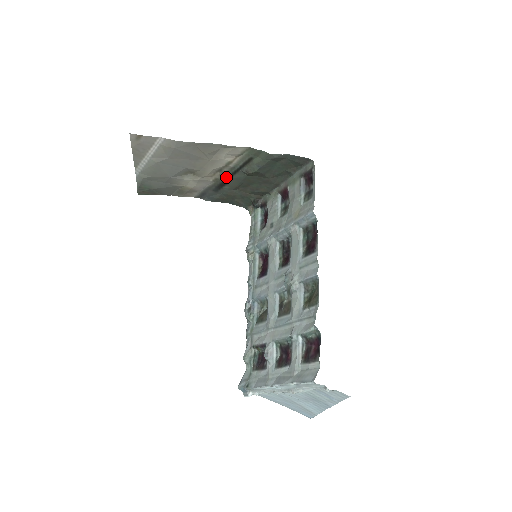
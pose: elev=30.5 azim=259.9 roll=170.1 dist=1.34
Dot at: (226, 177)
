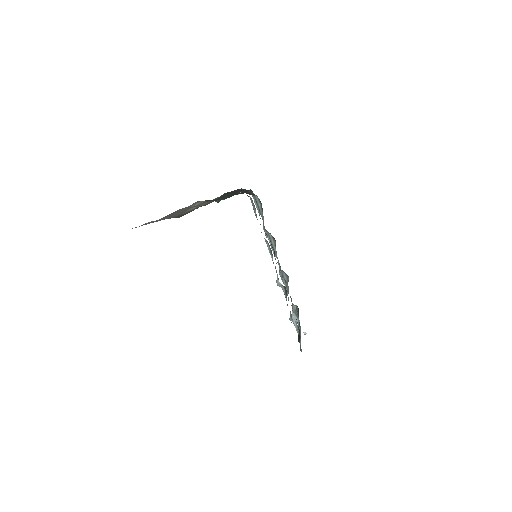
Dot at: occluded
